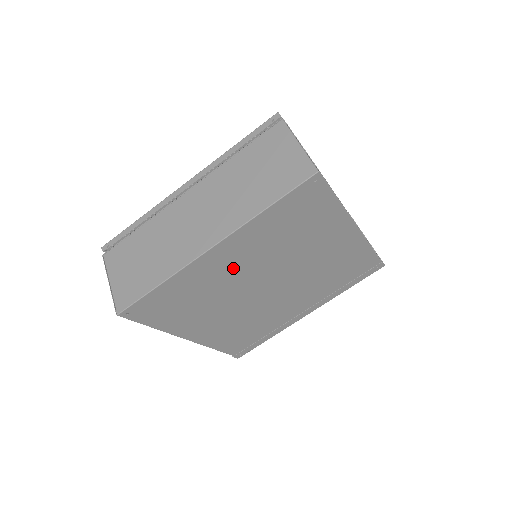
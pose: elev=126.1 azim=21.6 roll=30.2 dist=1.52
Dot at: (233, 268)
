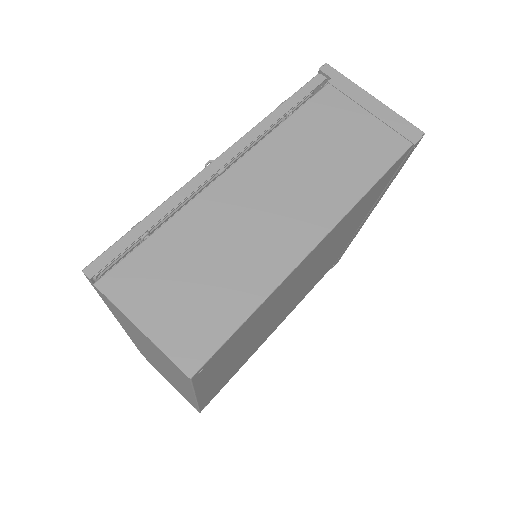
Dot at: (237, 358)
